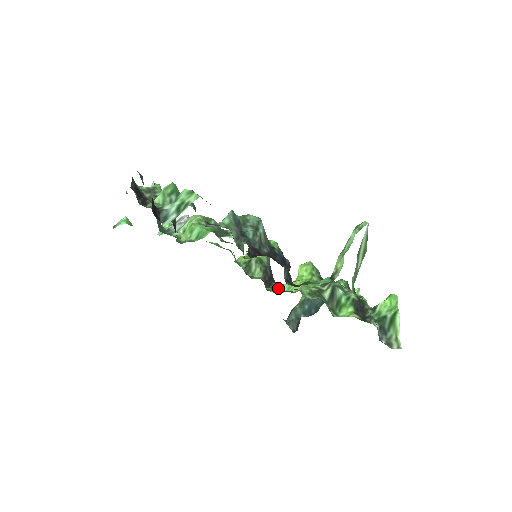
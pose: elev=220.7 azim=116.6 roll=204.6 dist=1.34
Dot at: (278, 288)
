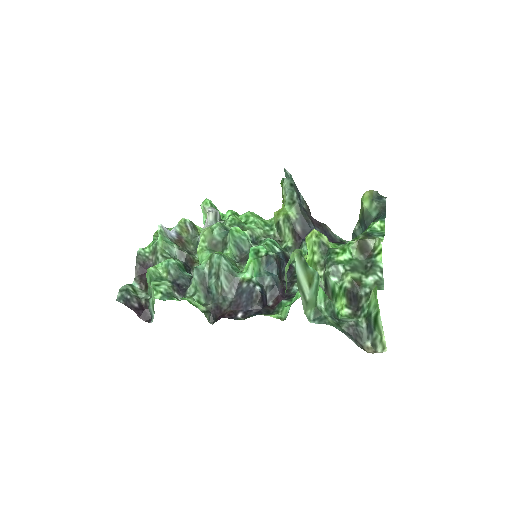
Dot at: occluded
